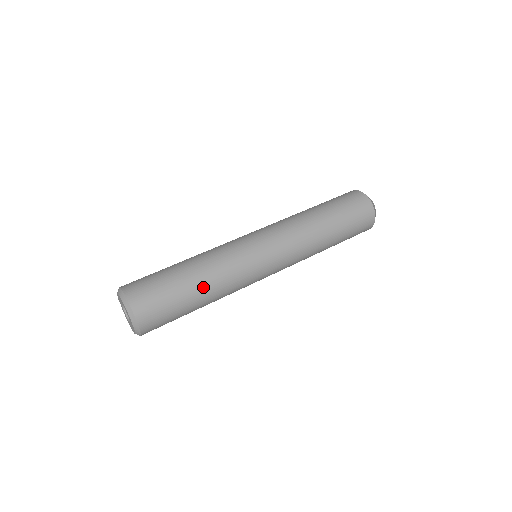
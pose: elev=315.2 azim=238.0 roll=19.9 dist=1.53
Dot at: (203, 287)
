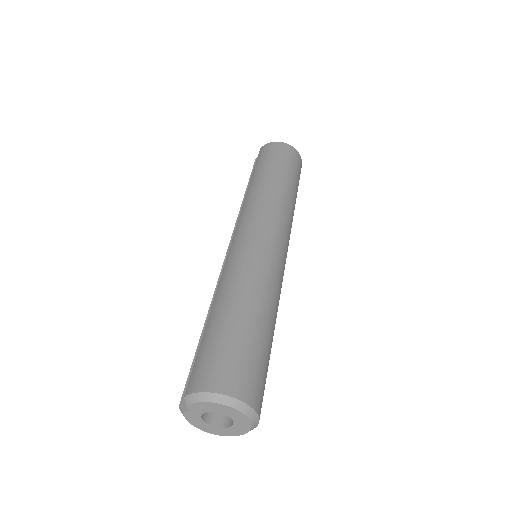
Dot at: occluded
